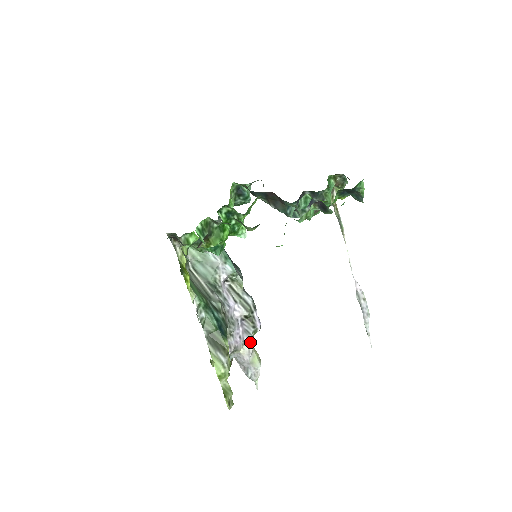
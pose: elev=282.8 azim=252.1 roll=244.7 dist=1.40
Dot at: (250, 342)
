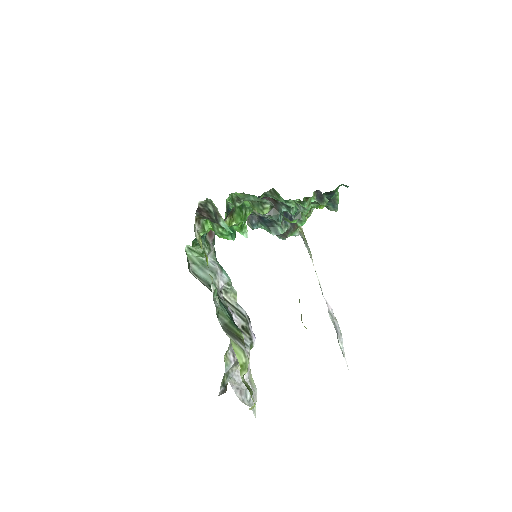
Dot at: (248, 357)
